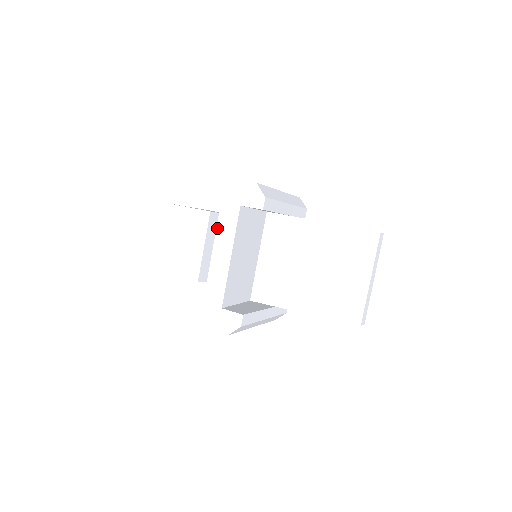
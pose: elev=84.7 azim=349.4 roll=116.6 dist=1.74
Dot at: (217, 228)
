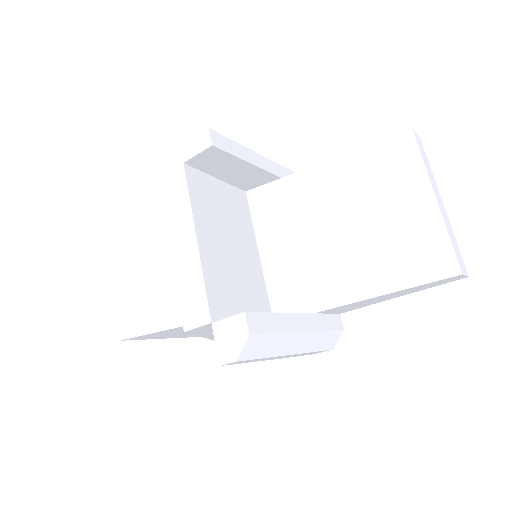
Dot at: (166, 213)
